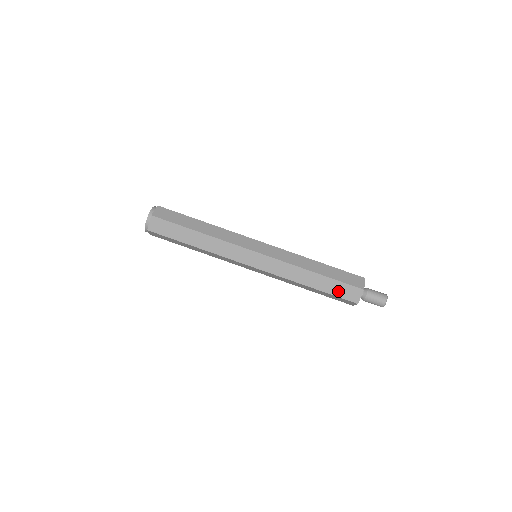
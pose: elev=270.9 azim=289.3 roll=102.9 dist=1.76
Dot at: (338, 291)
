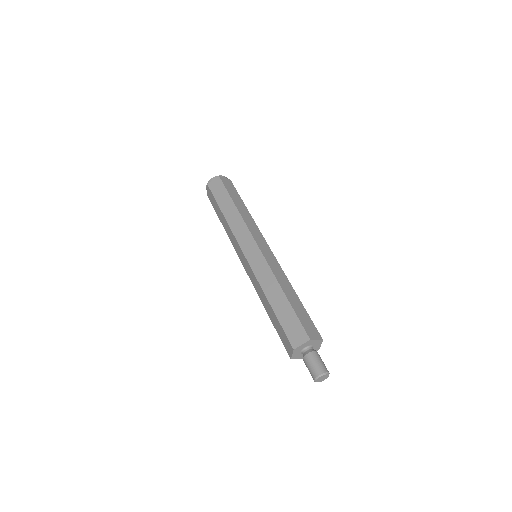
Dot at: (288, 323)
